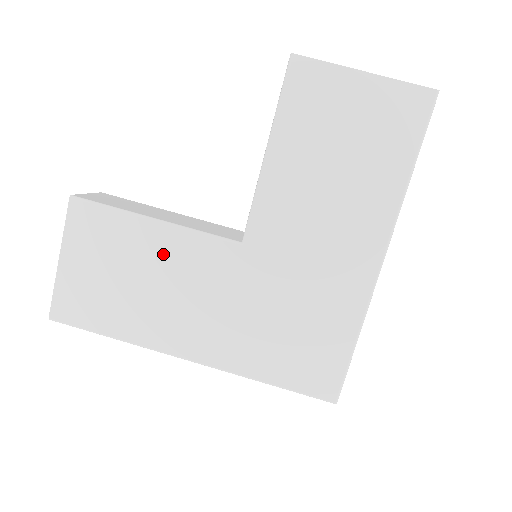
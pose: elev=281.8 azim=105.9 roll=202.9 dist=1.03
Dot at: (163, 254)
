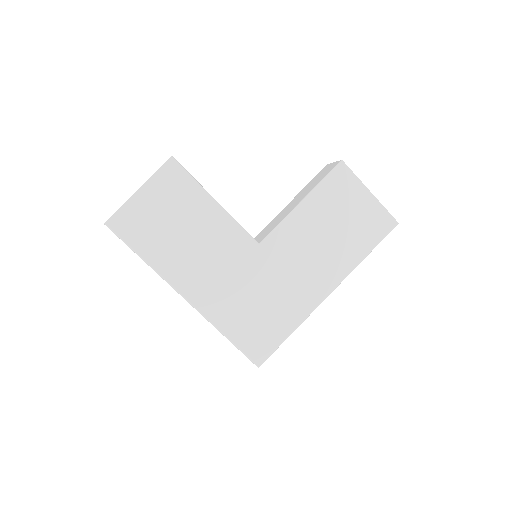
Dot at: (209, 224)
